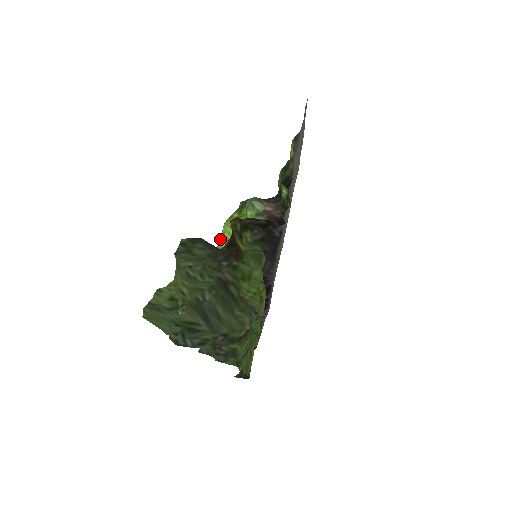
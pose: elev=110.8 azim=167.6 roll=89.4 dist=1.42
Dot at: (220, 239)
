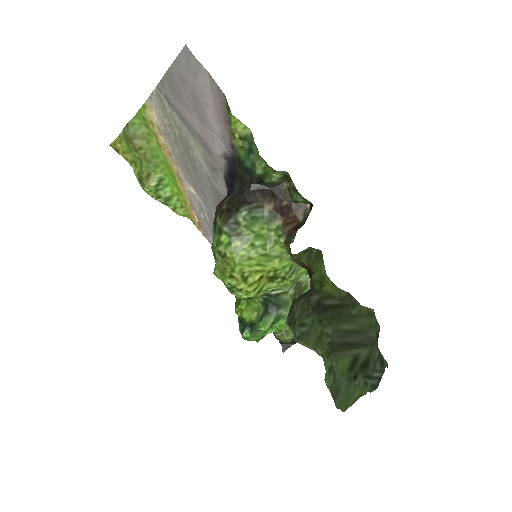
Dot at: (239, 280)
